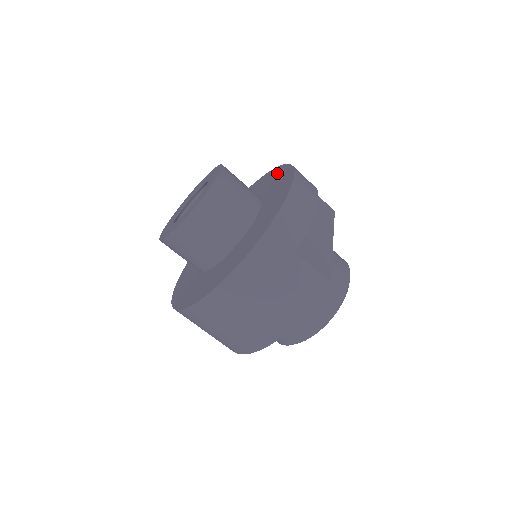
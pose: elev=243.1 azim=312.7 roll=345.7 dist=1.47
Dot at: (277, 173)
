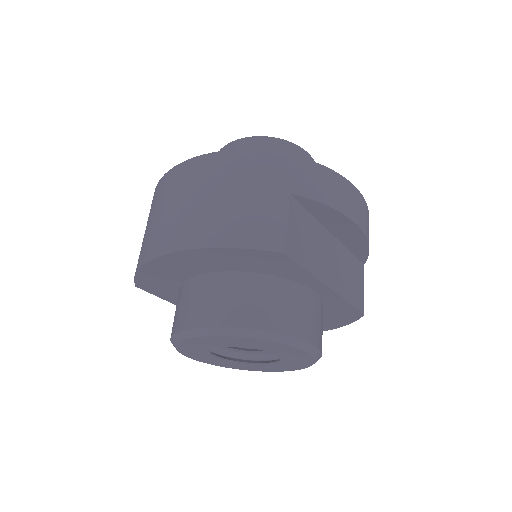
Dot at: occluded
